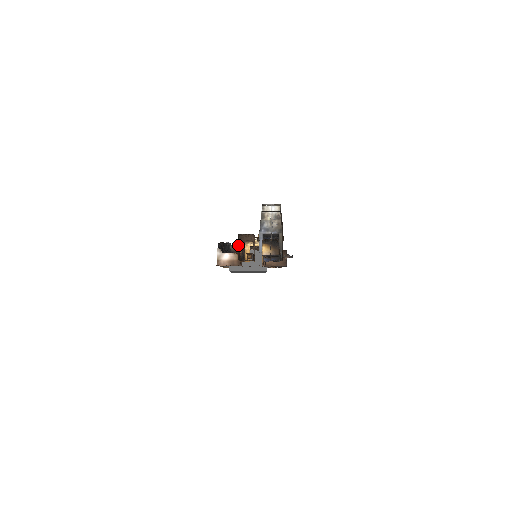
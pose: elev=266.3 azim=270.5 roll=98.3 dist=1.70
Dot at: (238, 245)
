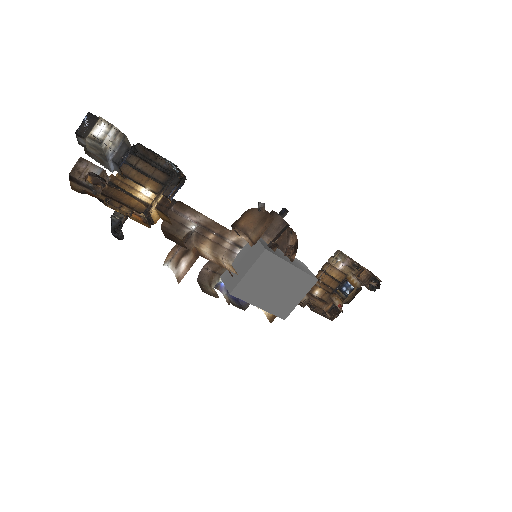
Dot at: (80, 187)
